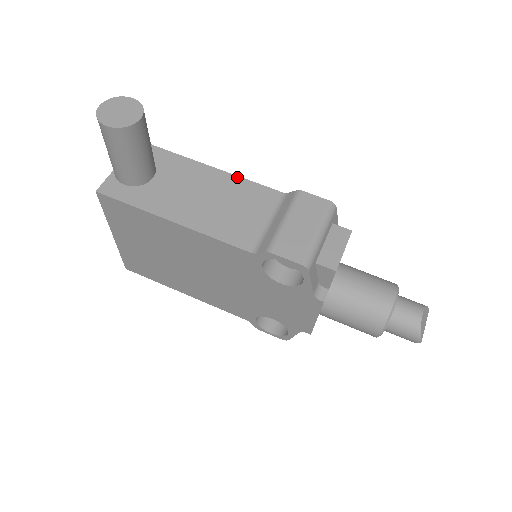
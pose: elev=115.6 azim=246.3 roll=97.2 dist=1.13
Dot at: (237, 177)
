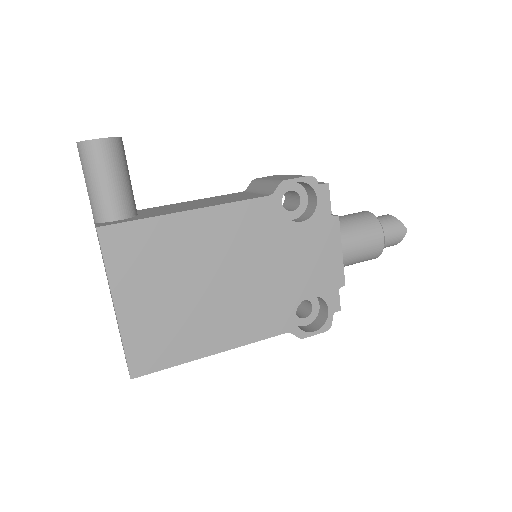
Dot at: (201, 199)
